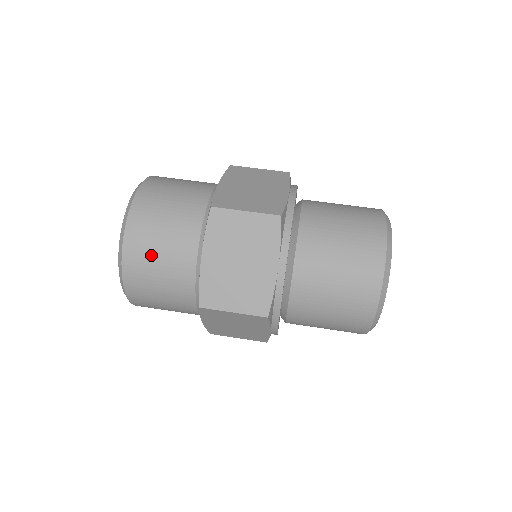
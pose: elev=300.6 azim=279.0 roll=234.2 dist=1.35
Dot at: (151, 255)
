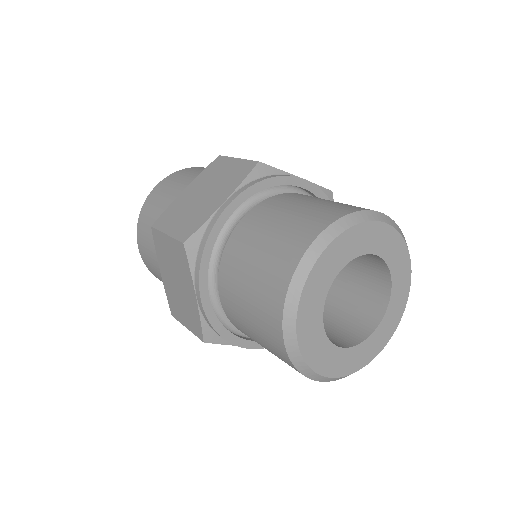
Dot at: occluded
